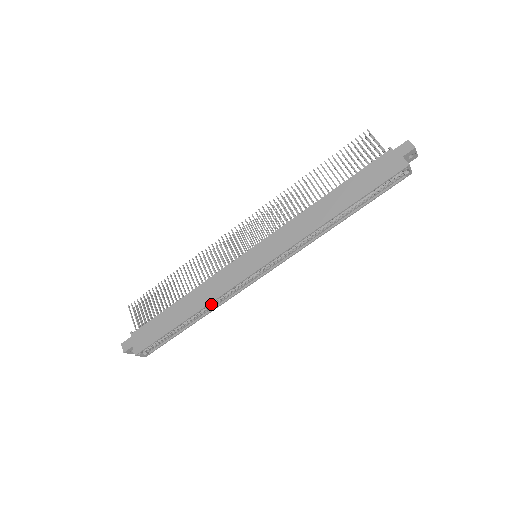
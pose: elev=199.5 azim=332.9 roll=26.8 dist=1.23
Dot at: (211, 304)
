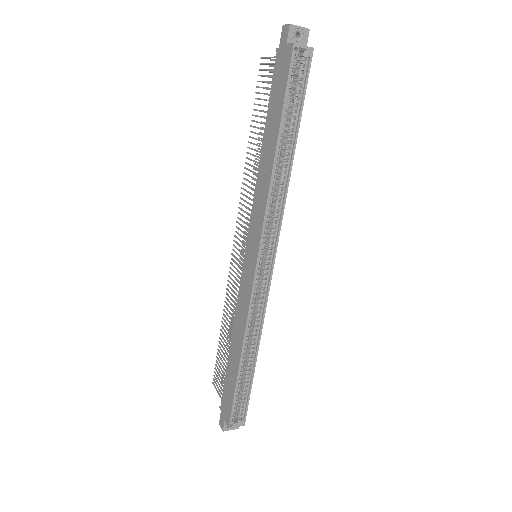
Dot at: (253, 333)
